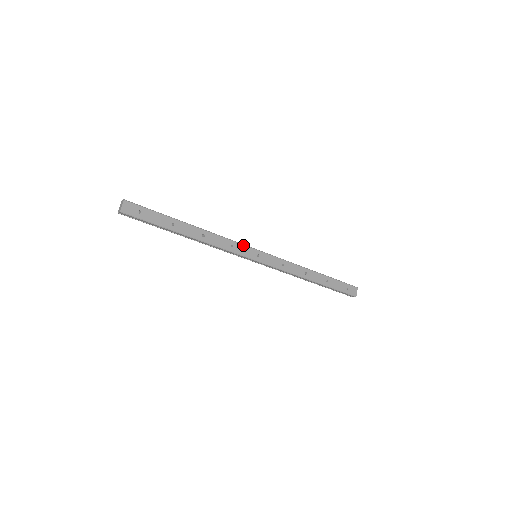
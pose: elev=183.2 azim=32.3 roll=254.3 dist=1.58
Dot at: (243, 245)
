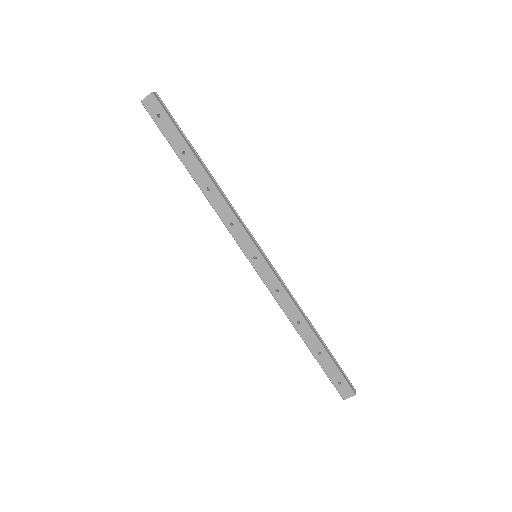
Dot at: (246, 233)
